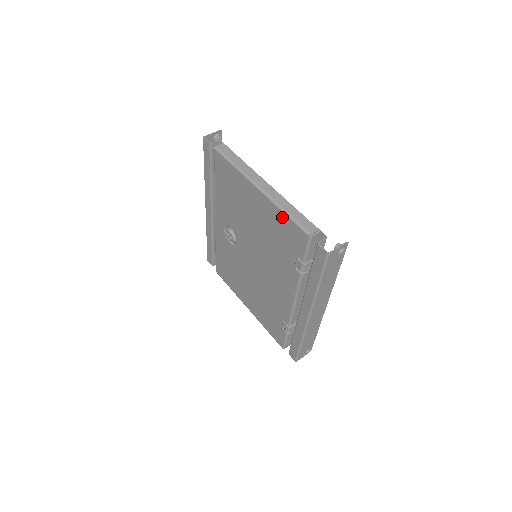
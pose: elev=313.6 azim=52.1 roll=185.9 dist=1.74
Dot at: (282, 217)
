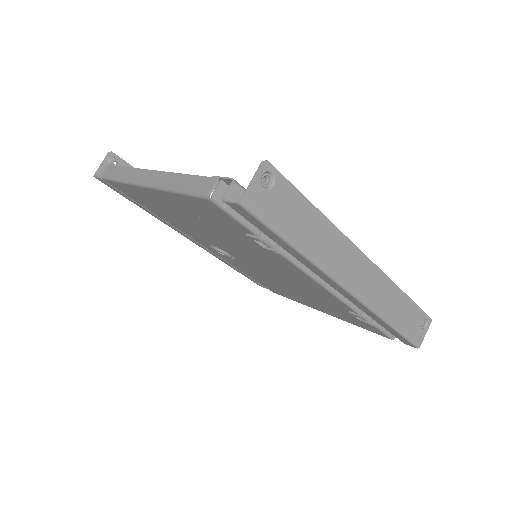
Dot at: (182, 199)
